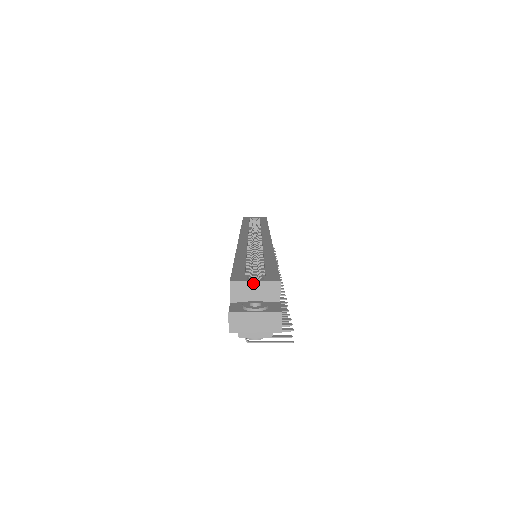
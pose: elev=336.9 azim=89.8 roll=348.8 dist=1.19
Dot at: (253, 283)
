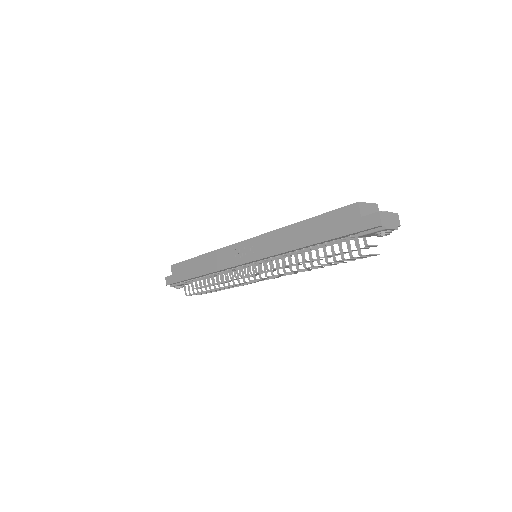
Dot at: (368, 204)
